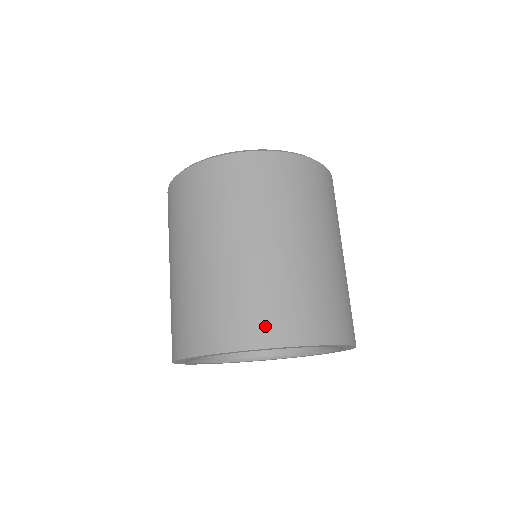
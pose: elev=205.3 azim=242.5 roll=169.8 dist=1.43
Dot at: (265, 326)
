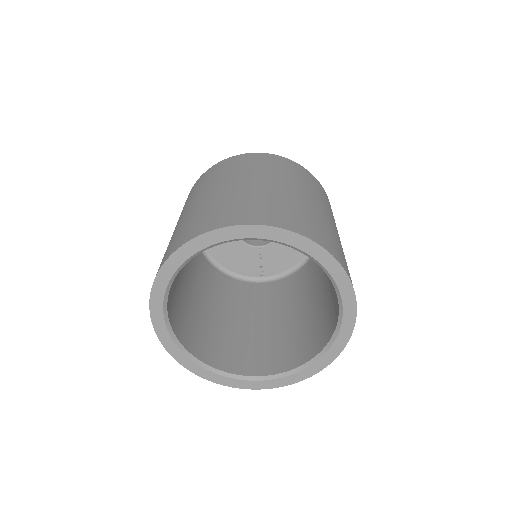
Dot at: (300, 224)
